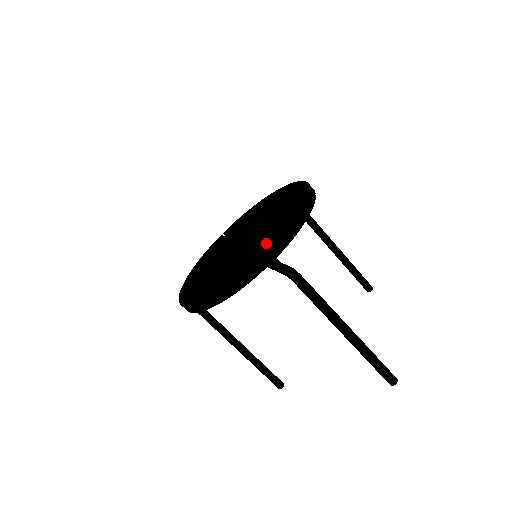
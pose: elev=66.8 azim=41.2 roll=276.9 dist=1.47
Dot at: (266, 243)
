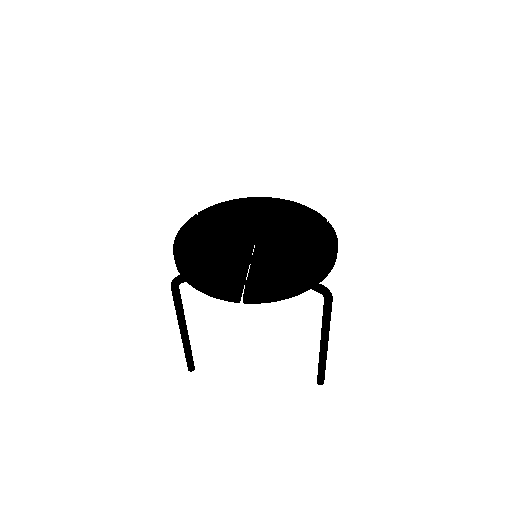
Dot at: (311, 260)
